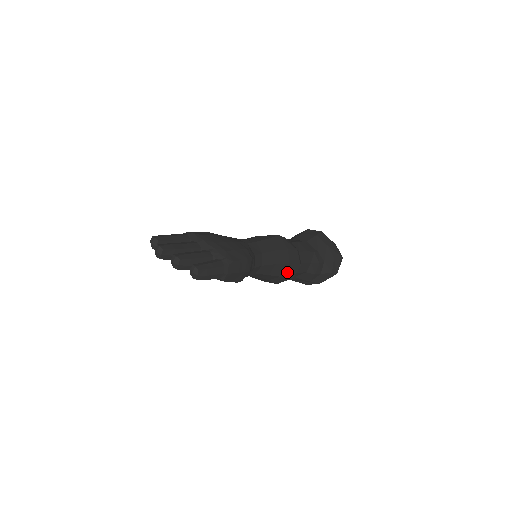
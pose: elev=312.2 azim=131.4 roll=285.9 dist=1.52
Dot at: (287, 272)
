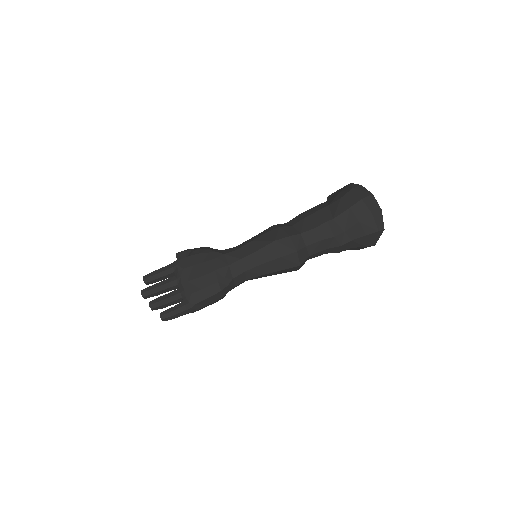
Dot at: (286, 271)
